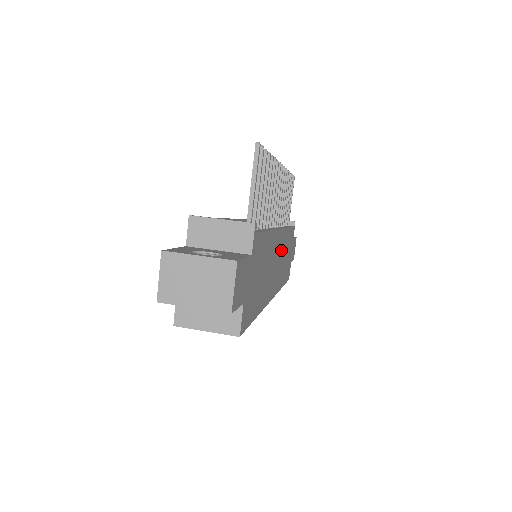
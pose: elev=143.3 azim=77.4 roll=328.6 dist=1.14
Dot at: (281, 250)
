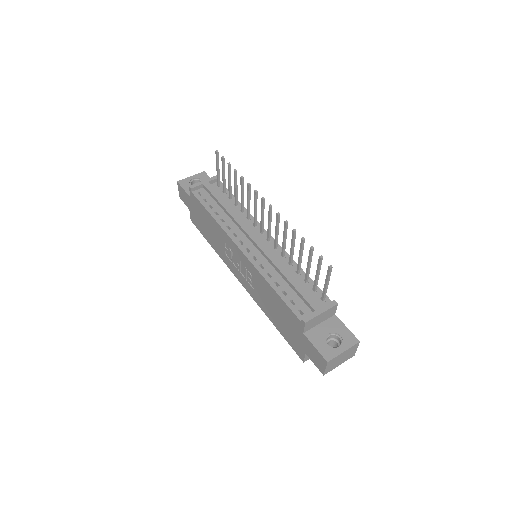
Dot at: occluded
